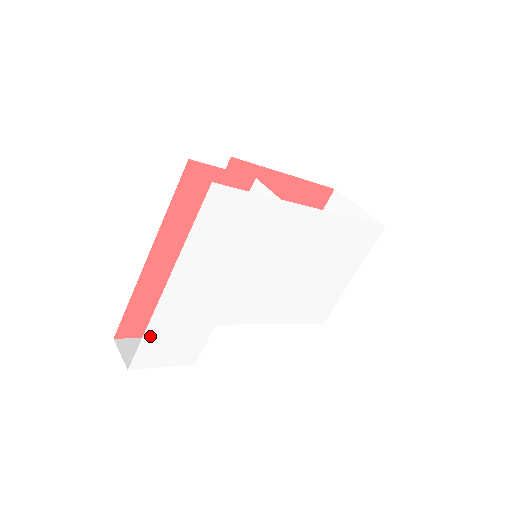
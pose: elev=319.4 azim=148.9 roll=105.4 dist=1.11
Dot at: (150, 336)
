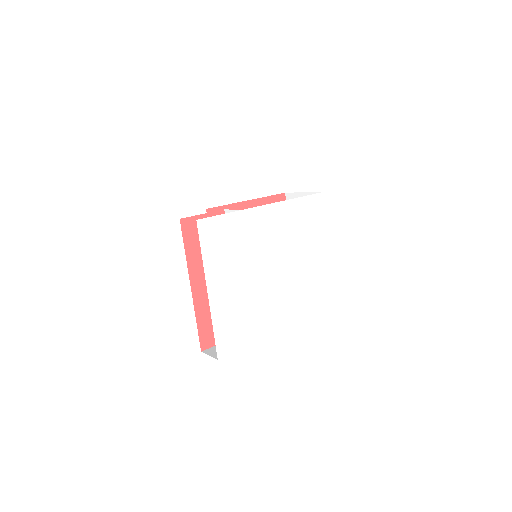
Dot at: (218, 330)
